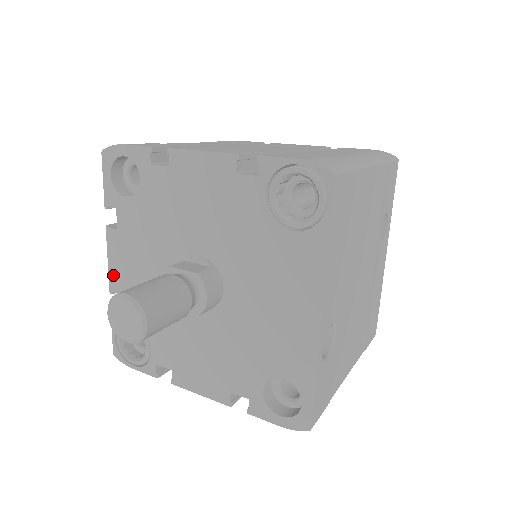
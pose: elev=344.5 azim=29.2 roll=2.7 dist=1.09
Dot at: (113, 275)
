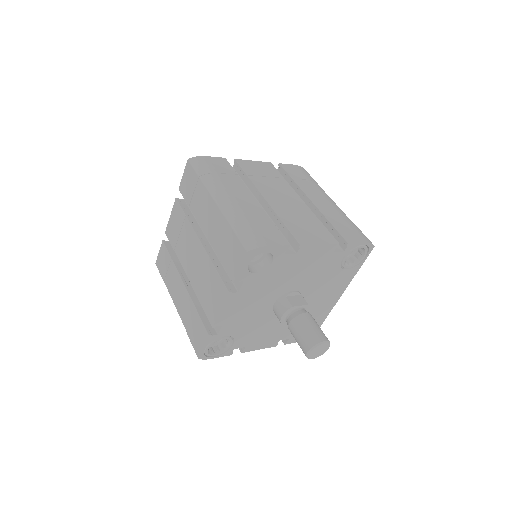
Dot at: (221, 317)
